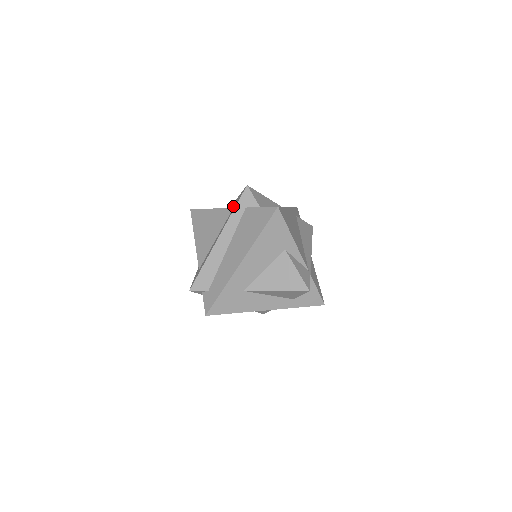
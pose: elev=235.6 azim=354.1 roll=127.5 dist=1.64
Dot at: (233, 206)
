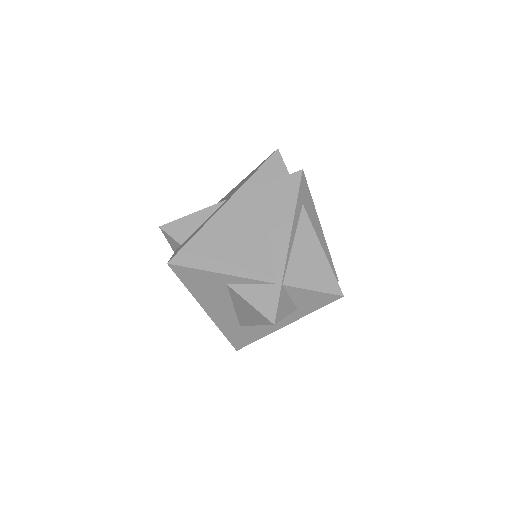
Dot at: occluded
